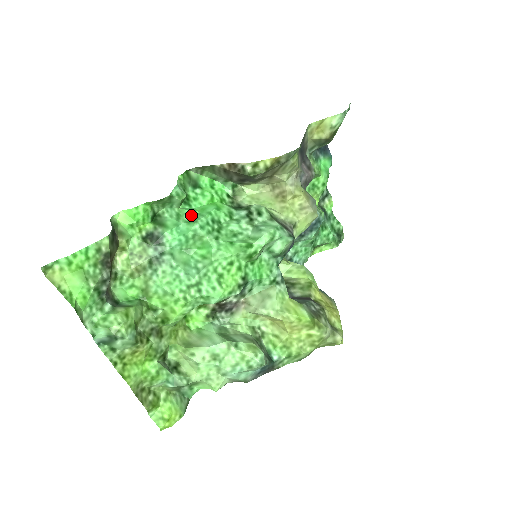
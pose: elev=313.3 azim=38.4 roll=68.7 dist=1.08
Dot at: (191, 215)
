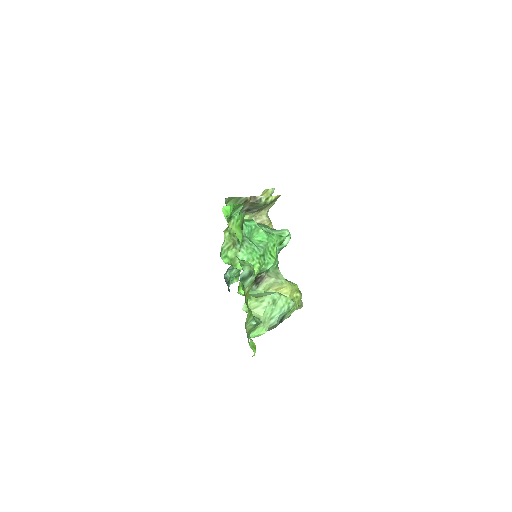
Dot at: occluded
